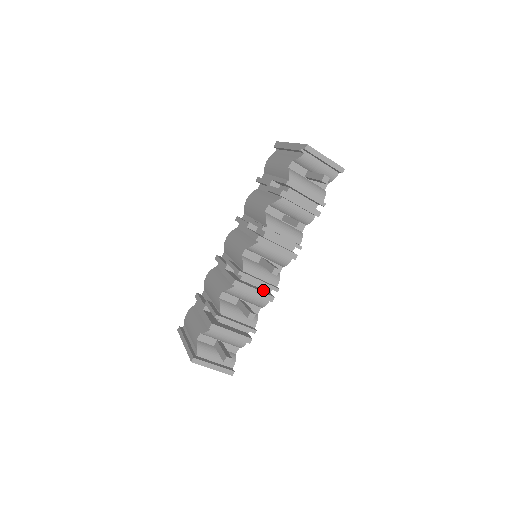
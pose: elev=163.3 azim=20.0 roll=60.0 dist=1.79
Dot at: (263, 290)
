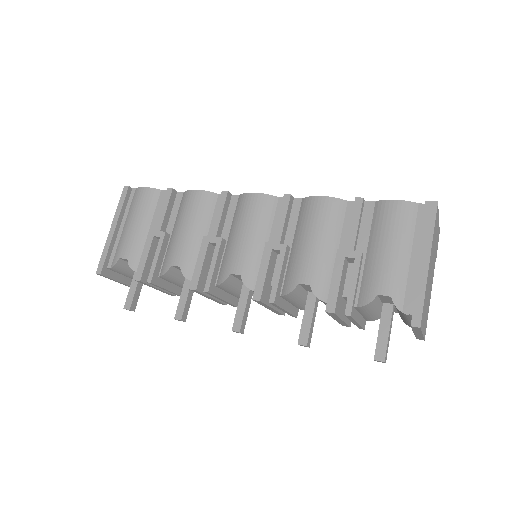
Dot at: occluded
